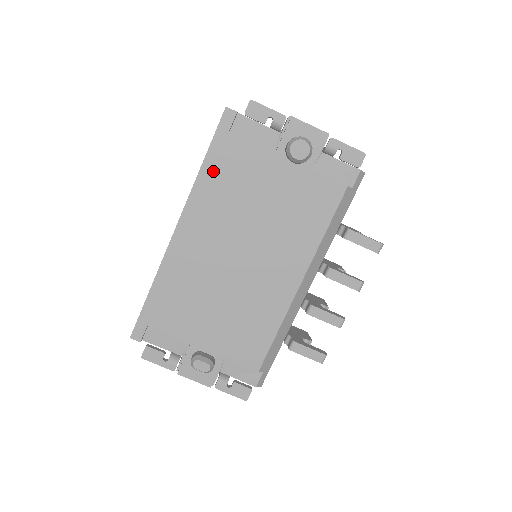
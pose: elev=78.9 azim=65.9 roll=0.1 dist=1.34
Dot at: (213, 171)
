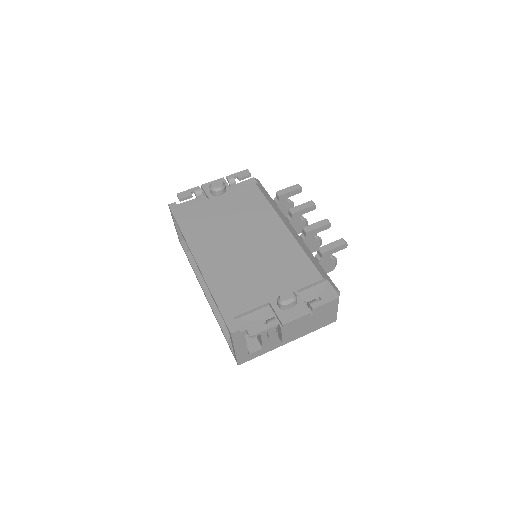
Dot at: (188, 227)
